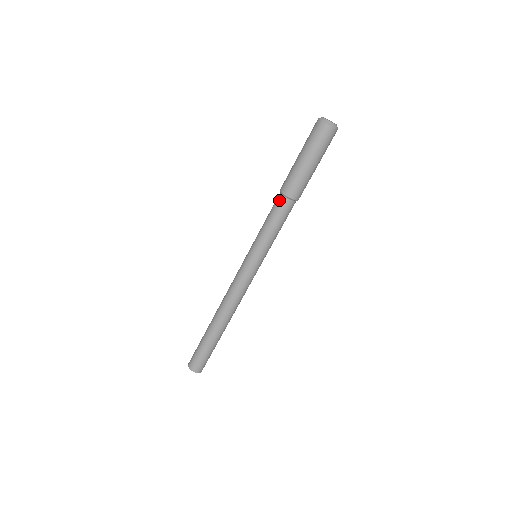
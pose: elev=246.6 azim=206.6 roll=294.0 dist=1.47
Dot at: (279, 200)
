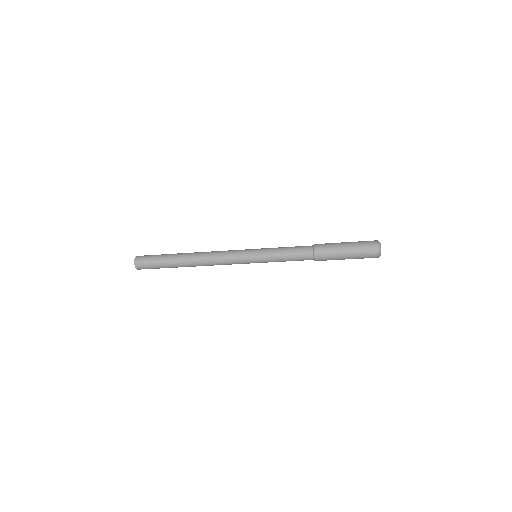
Dot at: (308, 255)
